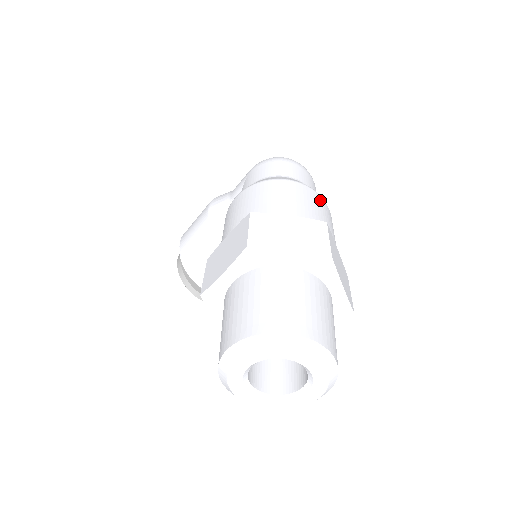
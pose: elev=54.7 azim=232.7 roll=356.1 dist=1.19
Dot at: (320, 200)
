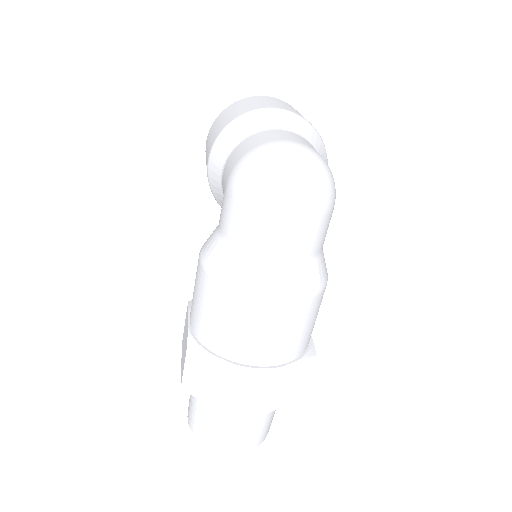
Dot at: (281, 312)
